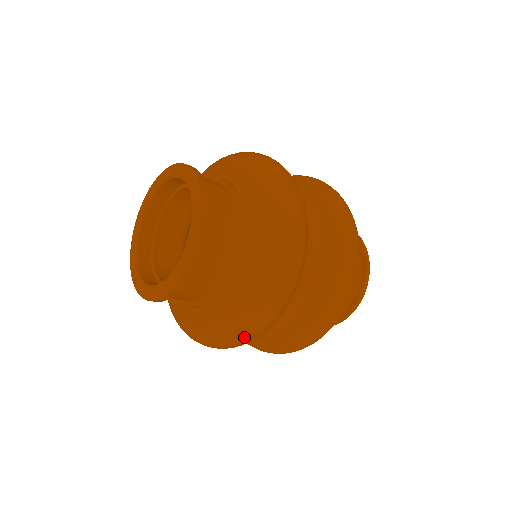
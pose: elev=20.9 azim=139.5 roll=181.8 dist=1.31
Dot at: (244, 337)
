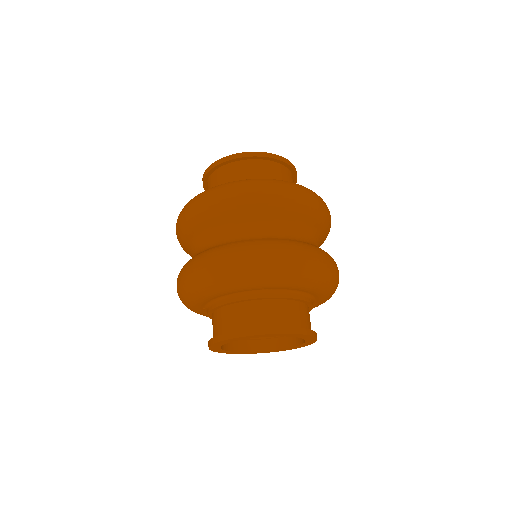
Dot at: (274, 188)
